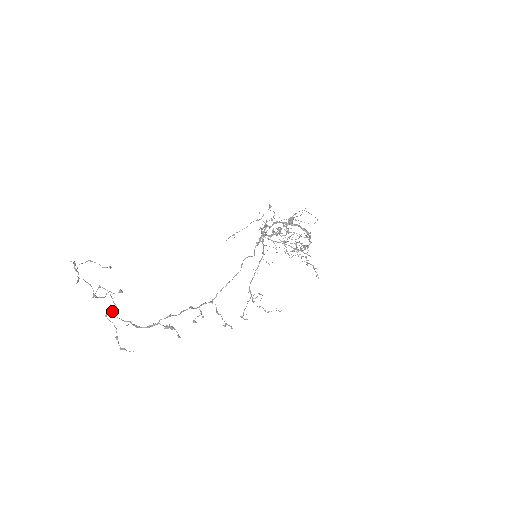
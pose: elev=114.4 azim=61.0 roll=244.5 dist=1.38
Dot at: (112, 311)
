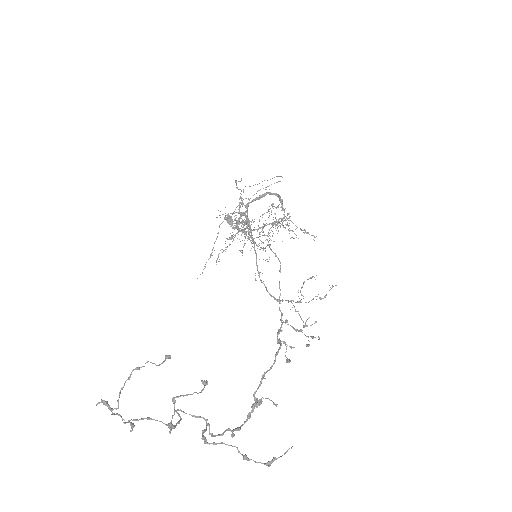
Dot at: (205, 430)
